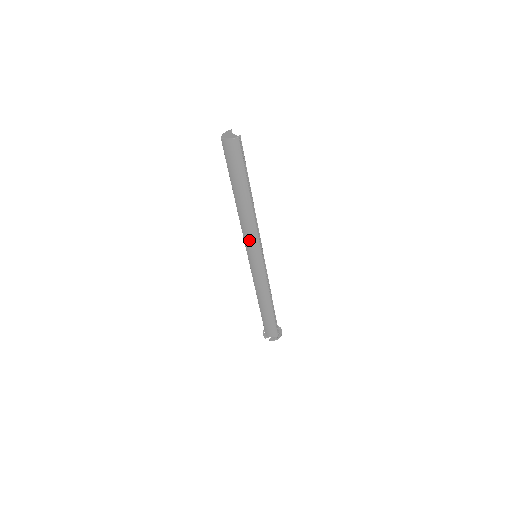
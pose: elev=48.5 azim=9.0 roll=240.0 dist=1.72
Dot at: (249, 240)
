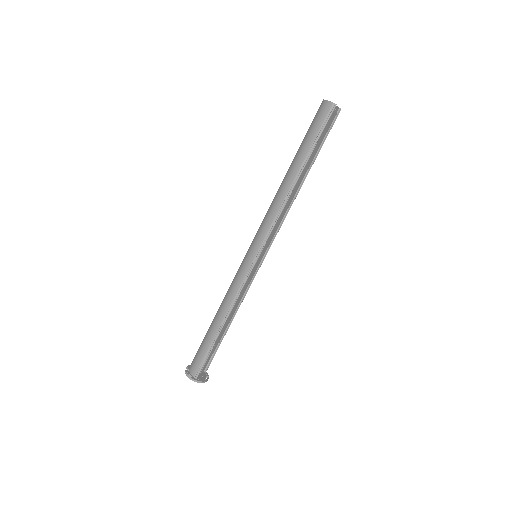
Dot at: (263, 224)
